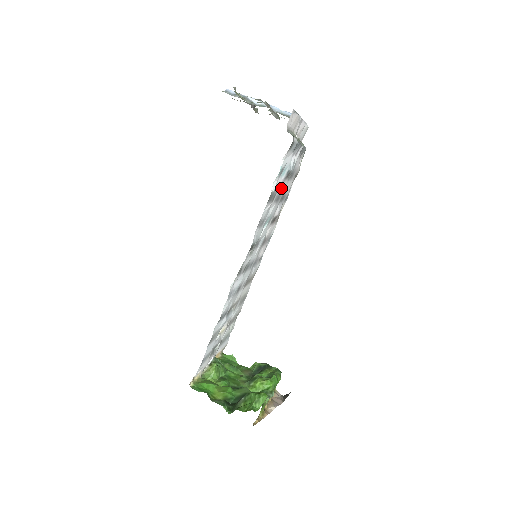
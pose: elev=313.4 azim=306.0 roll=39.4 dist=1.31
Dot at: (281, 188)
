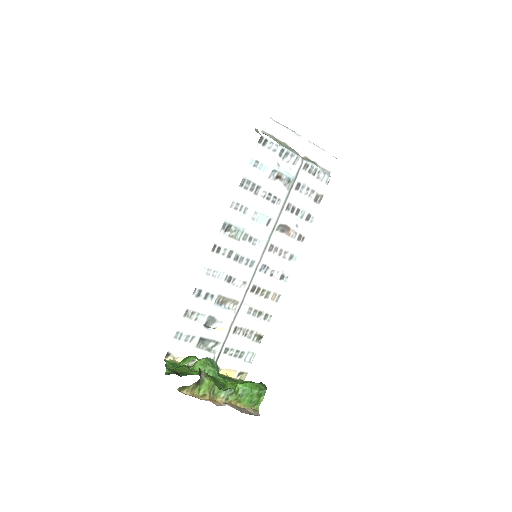
Dot at: (271, 187)
